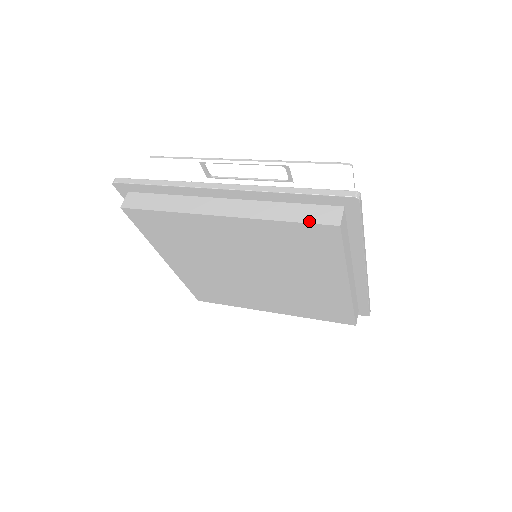
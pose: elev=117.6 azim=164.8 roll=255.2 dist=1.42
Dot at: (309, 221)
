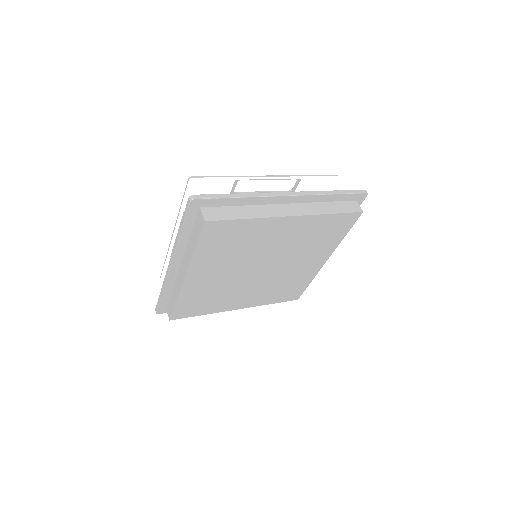
Dot at: (346, 211)
